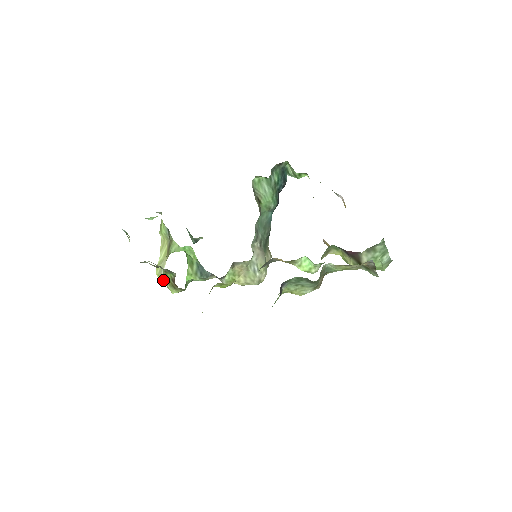
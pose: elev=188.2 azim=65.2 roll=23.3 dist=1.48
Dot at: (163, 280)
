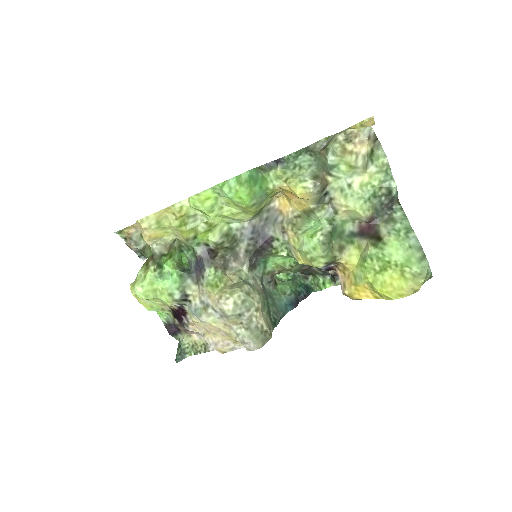
Dot at: occluded
